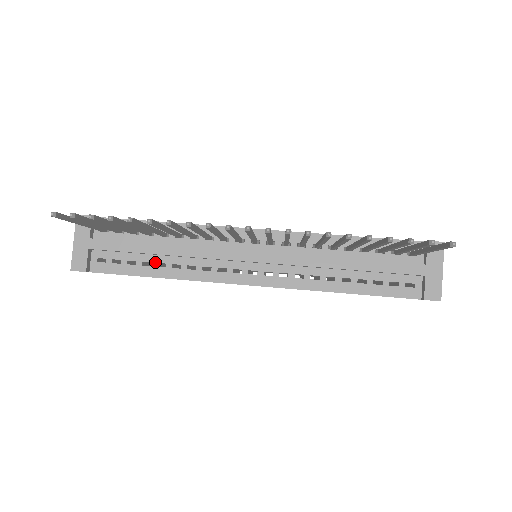
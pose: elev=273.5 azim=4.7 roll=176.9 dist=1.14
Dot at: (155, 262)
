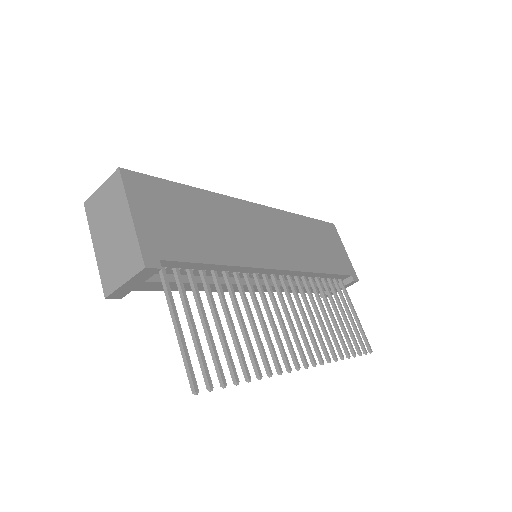
Dot at: occluded
